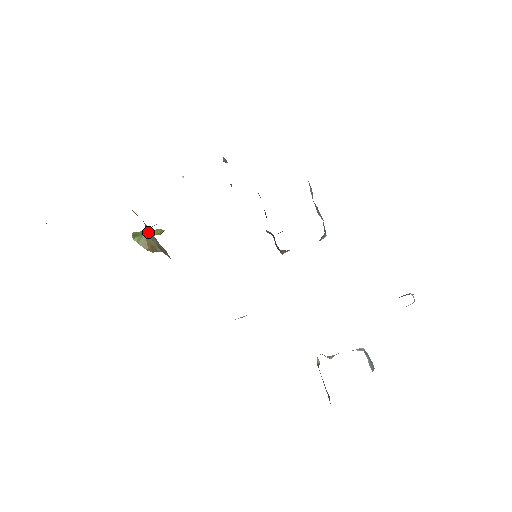
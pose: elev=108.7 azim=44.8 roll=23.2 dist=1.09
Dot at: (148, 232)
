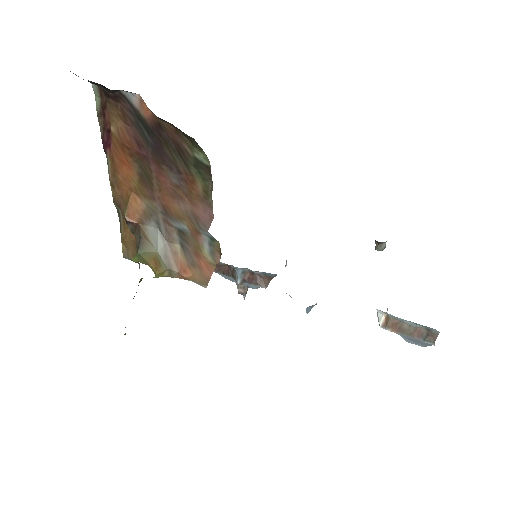
Dot at: (146, 244)
